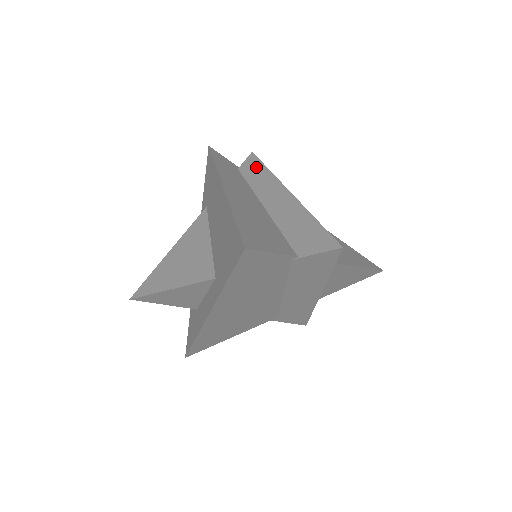
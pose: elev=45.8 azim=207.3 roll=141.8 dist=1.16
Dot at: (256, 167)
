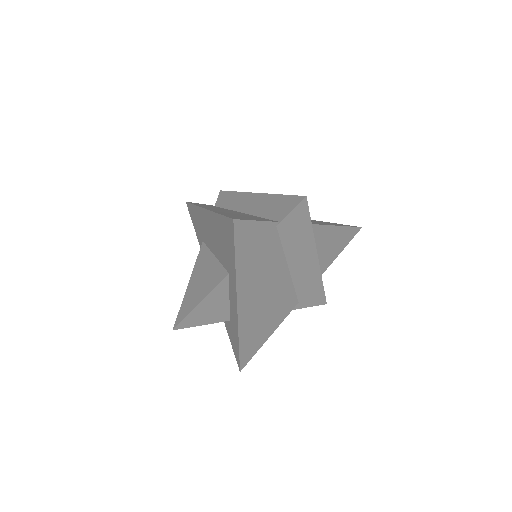
Dot at: (227, 196)
